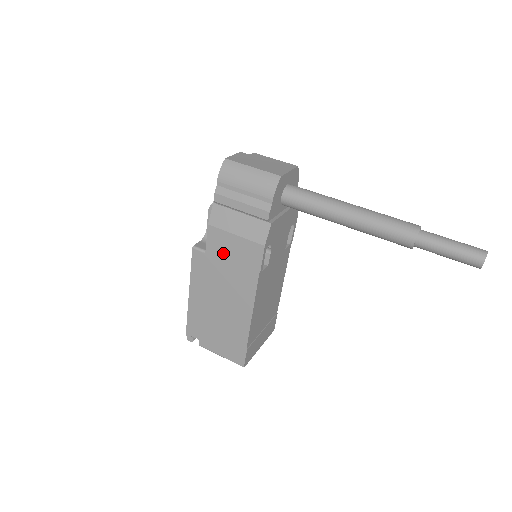
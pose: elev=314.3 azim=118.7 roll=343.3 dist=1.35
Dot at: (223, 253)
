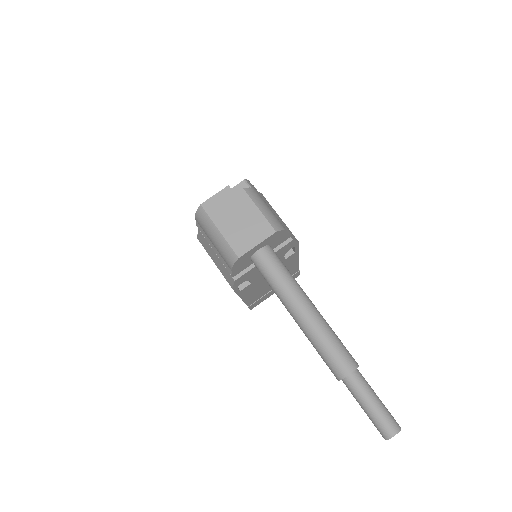
Dot at: occluded
